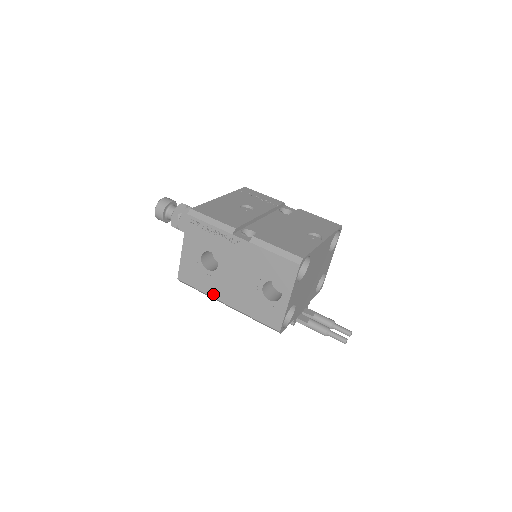
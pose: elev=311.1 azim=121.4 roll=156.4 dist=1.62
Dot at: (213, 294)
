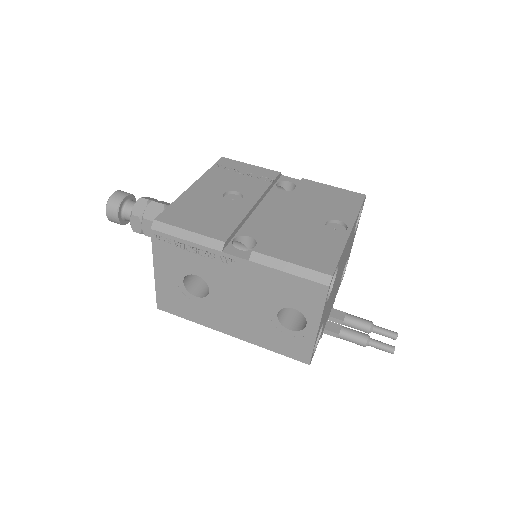
Dot at: (209, 324)
